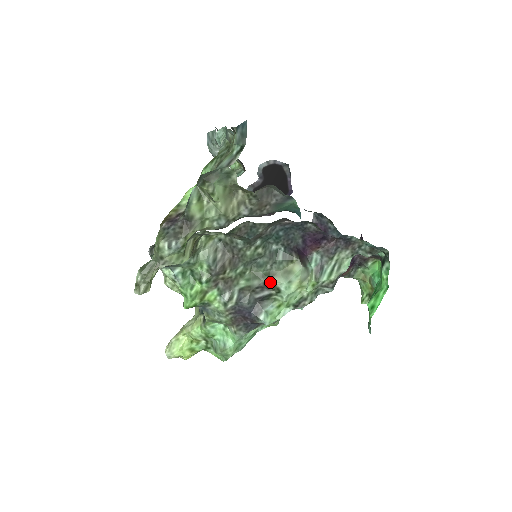
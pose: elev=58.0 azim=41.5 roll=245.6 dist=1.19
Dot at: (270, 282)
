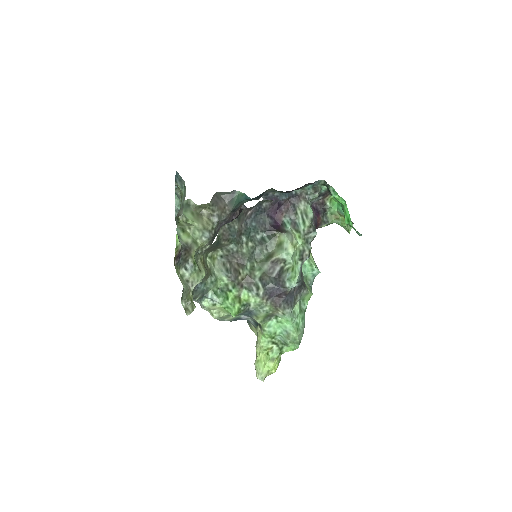
Dot at: (274, 260)
